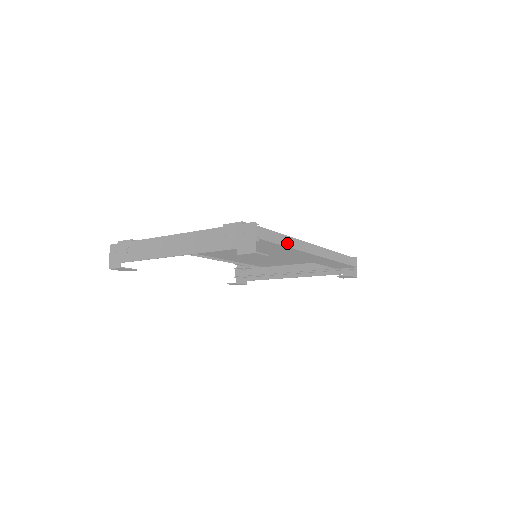
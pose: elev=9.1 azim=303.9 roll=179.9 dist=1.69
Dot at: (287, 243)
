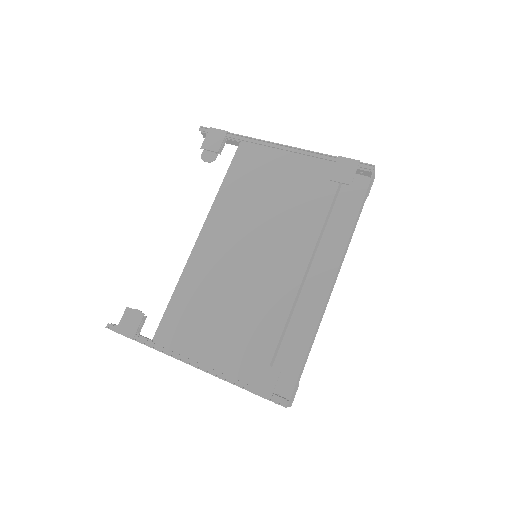
Dot at: (310, 350)
